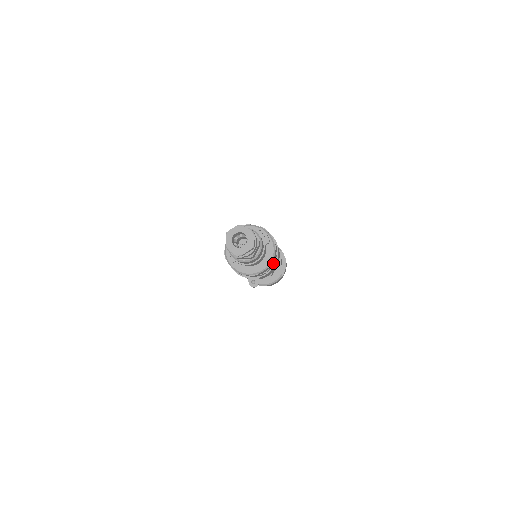
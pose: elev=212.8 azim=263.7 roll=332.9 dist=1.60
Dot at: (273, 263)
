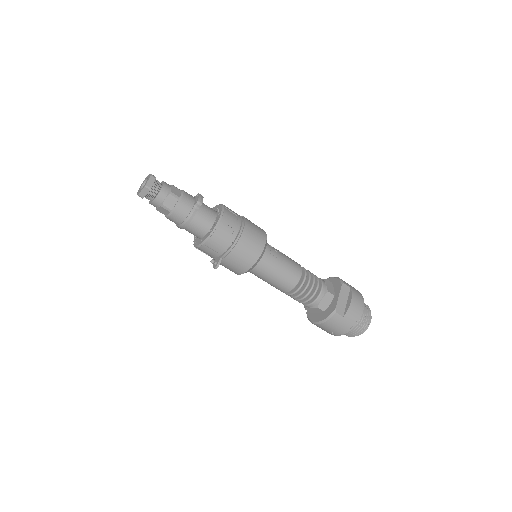
Dot at: (226, 239)
